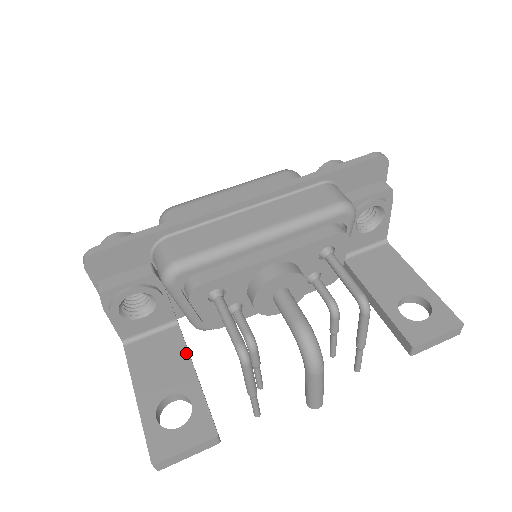
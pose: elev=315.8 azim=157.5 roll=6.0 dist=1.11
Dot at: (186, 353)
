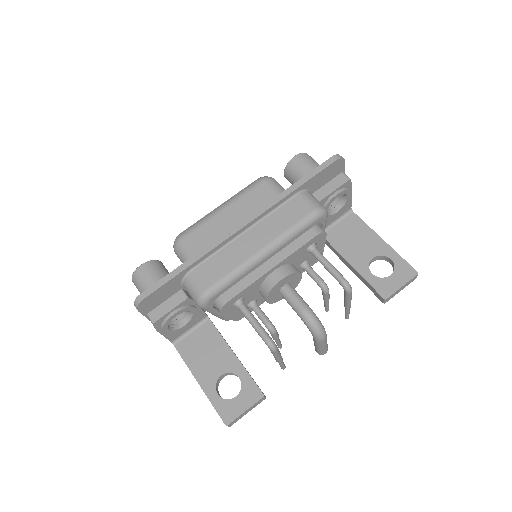
Dot at: (223, 341)
